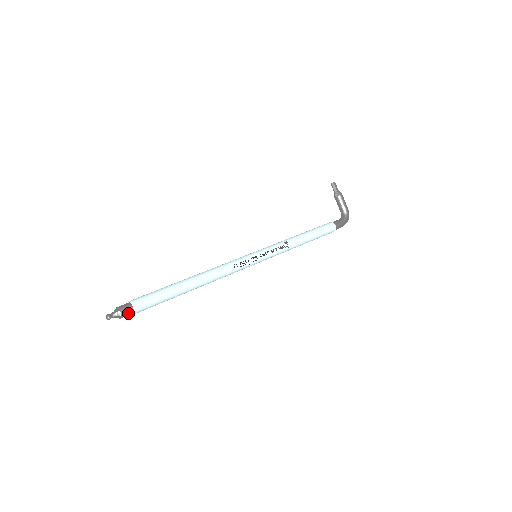
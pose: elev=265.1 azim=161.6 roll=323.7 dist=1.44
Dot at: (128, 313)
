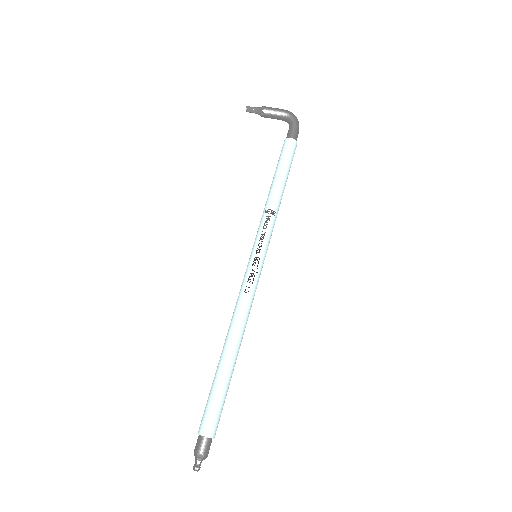
Dot at: (207, 446)
